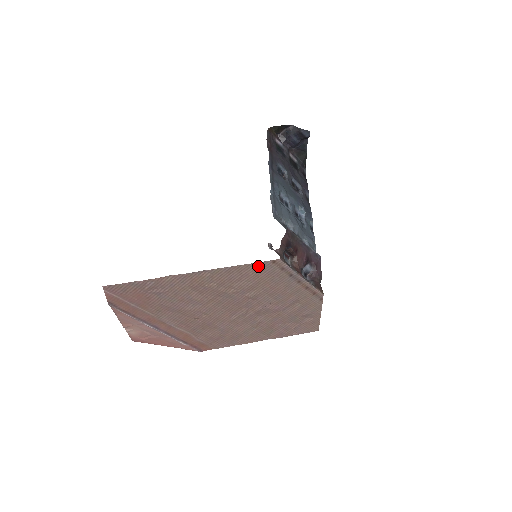
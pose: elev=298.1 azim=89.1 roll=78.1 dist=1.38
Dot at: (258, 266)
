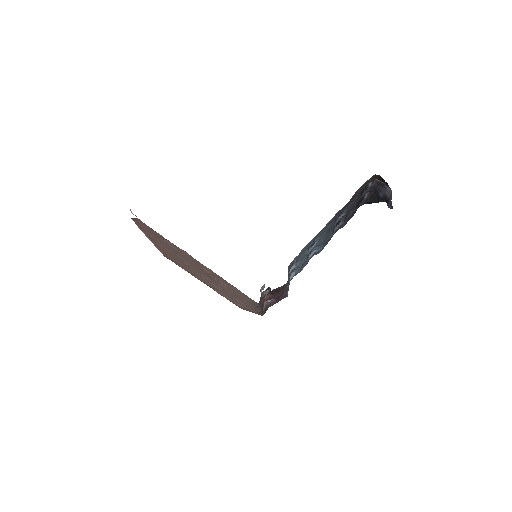
Dot at: (242, 293)
